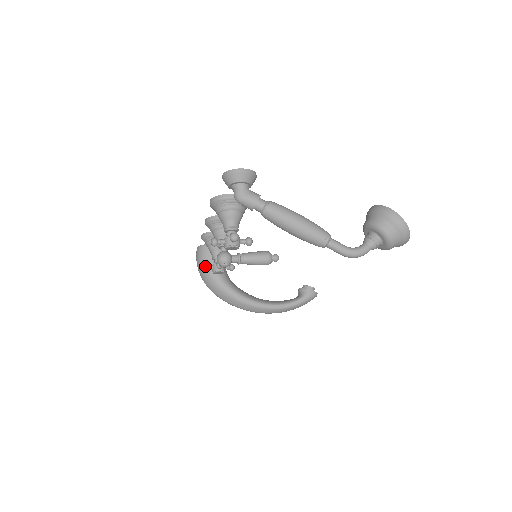
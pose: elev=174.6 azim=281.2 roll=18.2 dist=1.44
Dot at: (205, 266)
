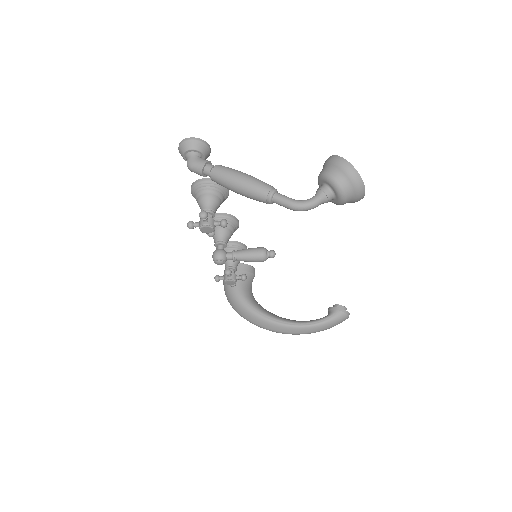
Dot at: (217, 276)
